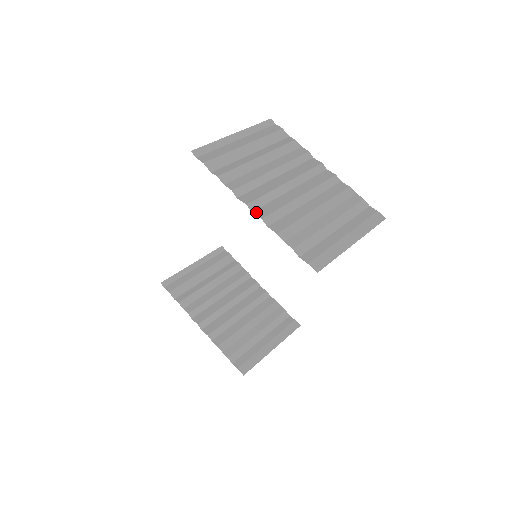
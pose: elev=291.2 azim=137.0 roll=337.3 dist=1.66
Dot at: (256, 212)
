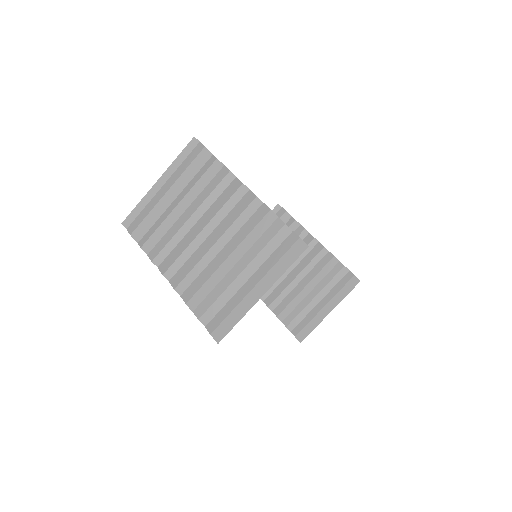
Dot at: (172, 280)
